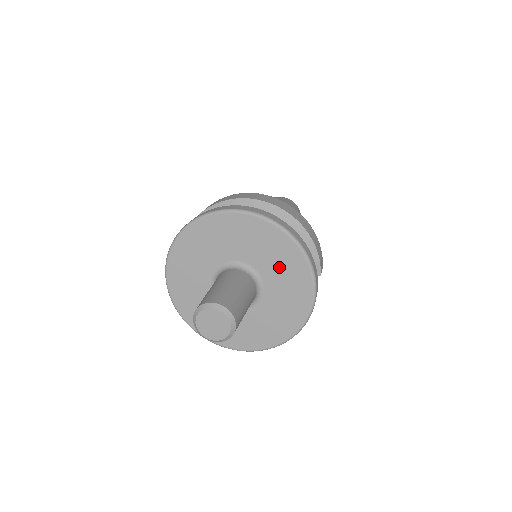
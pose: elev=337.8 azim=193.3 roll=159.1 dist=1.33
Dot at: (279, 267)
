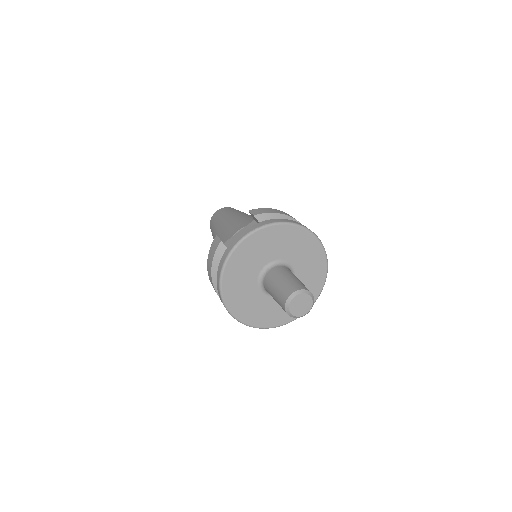
Dot at: (309, 276)
